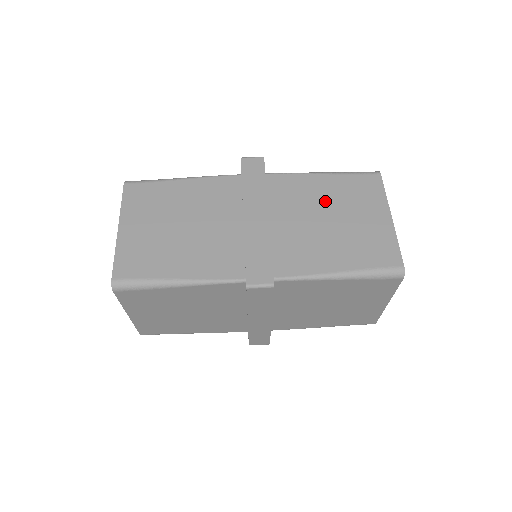
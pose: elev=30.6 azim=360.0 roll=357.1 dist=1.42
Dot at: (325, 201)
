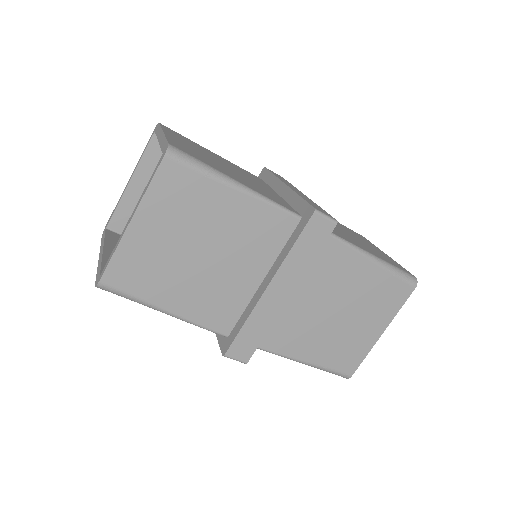
Dot at: (349, 293)
